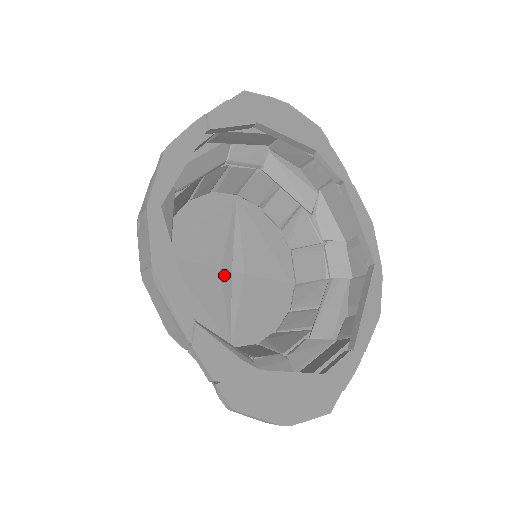
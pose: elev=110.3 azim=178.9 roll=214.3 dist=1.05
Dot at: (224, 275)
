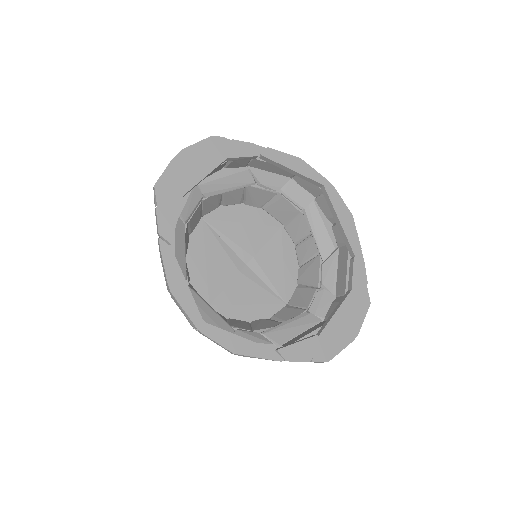
Dot at: (245, 273)
